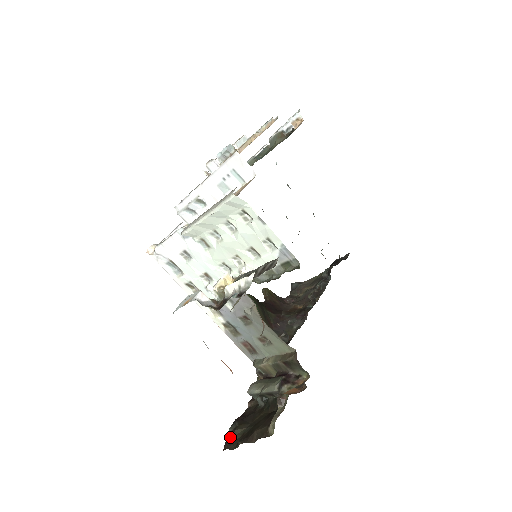
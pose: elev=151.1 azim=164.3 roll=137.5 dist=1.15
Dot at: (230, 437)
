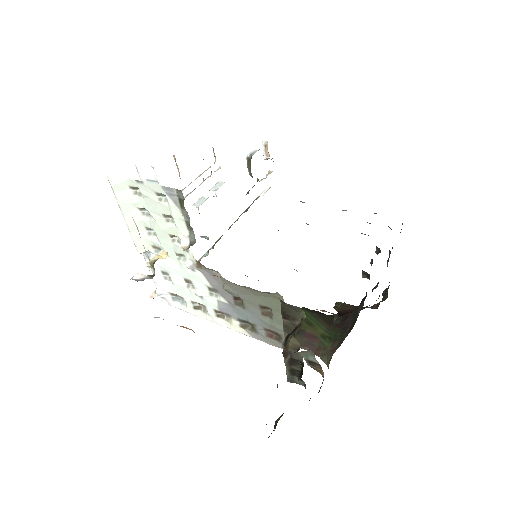
Dot at: occluded
